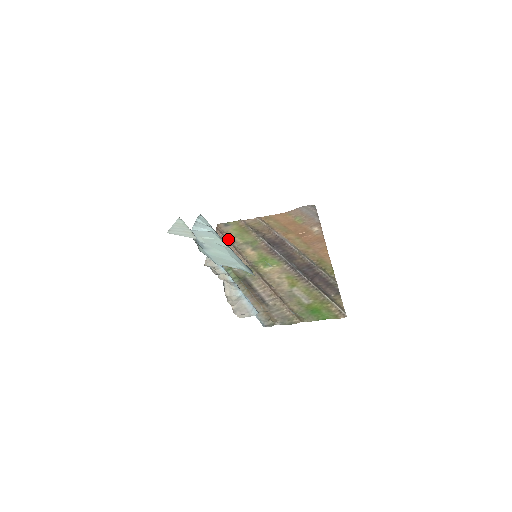
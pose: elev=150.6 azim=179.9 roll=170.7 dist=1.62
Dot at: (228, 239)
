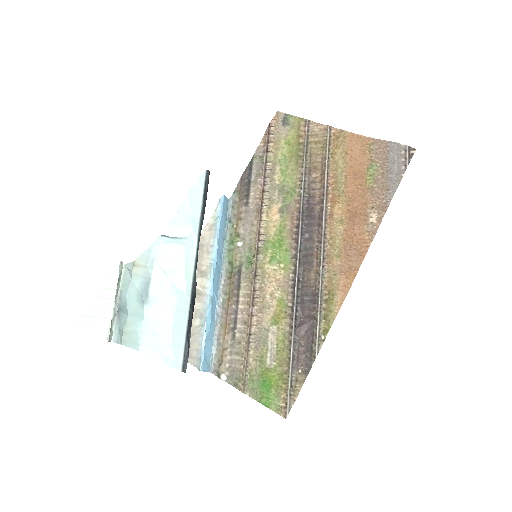
Dot at: (267, 165)
